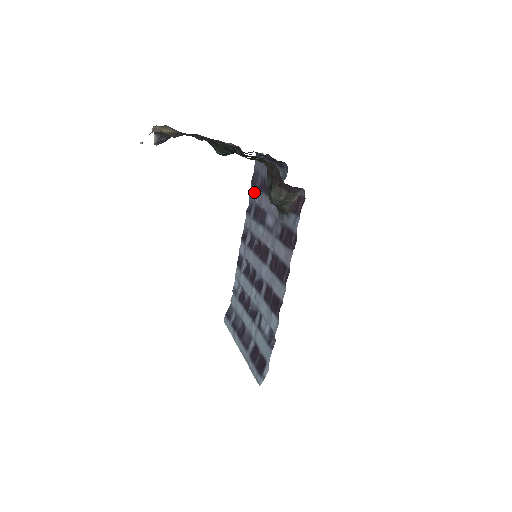
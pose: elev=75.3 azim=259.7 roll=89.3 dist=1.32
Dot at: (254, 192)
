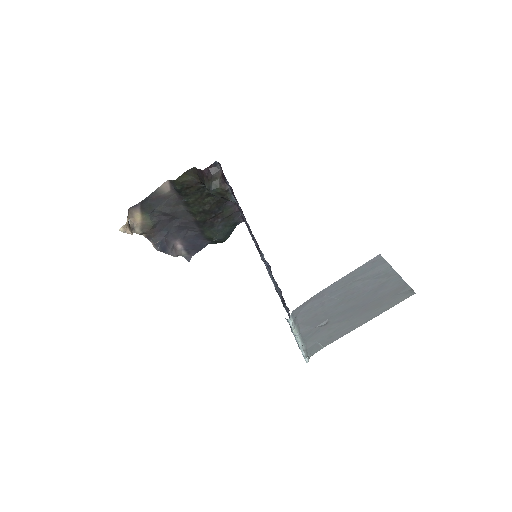
Dot at: occluded
